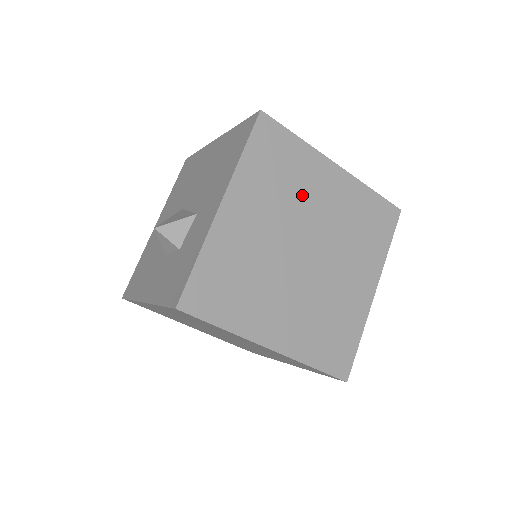
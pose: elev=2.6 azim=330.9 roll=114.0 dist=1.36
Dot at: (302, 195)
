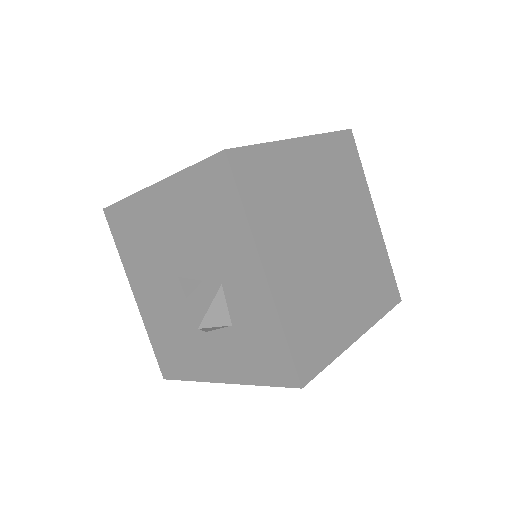
Dot at: (299, 195)
